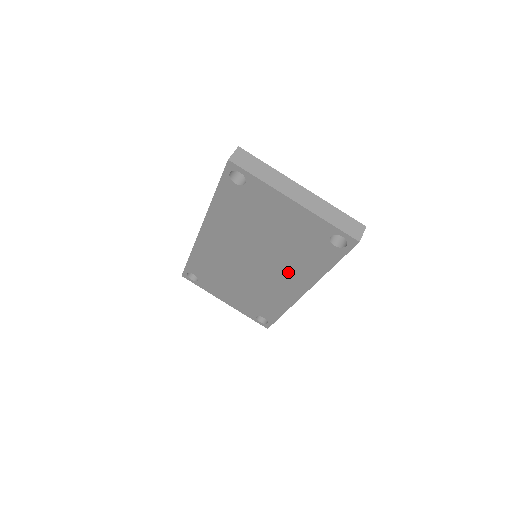
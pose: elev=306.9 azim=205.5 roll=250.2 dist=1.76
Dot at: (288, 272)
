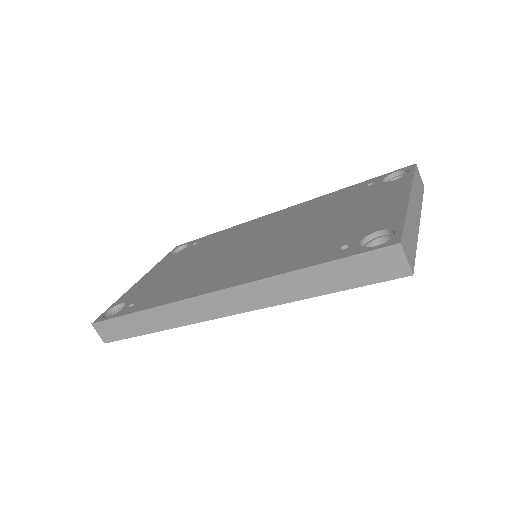
Dot at: occluded
